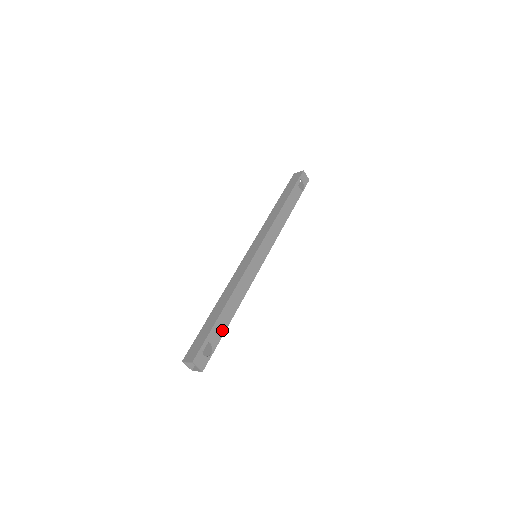
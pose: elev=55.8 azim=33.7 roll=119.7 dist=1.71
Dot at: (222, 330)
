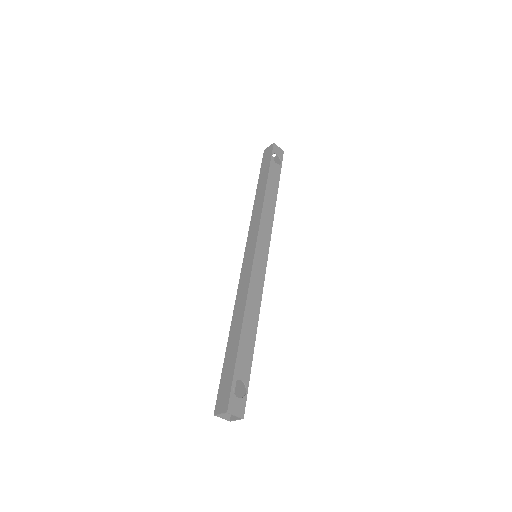
Dot at: (248, 358)
